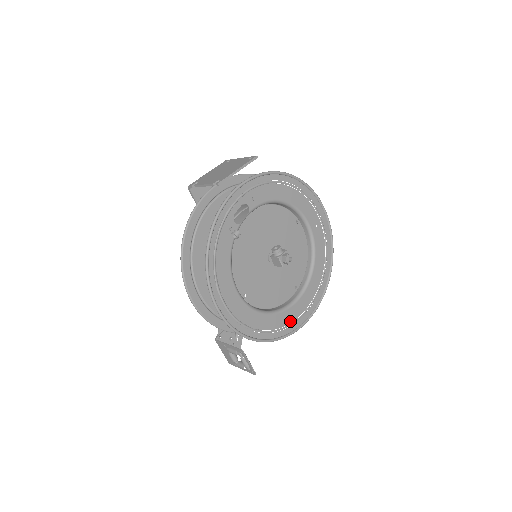
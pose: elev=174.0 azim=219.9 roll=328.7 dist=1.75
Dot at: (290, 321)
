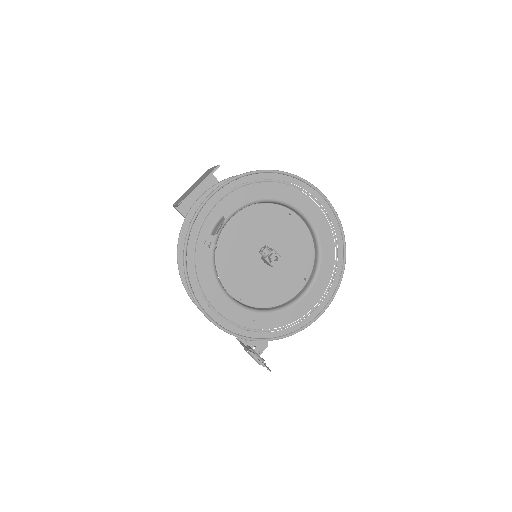
Dot at: (301, 315)
